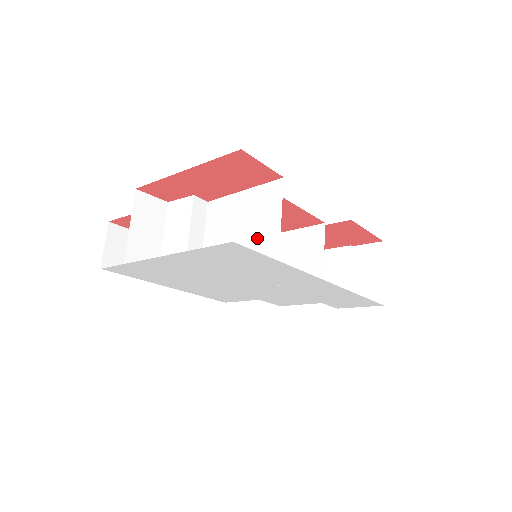
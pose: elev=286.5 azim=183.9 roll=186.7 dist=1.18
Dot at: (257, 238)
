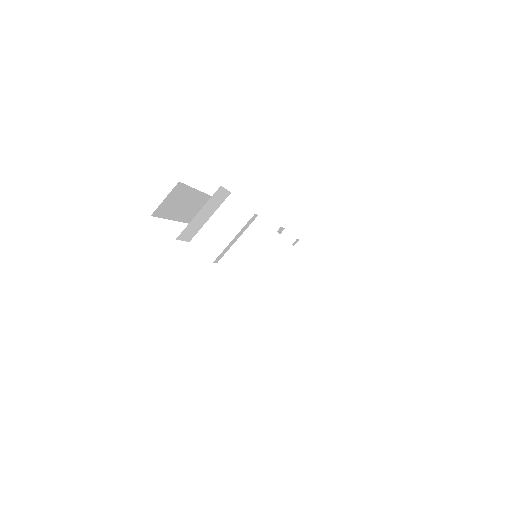
Dot at: (274, 288)
